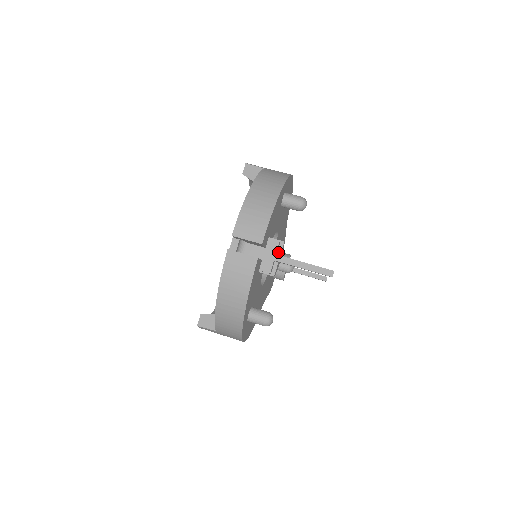
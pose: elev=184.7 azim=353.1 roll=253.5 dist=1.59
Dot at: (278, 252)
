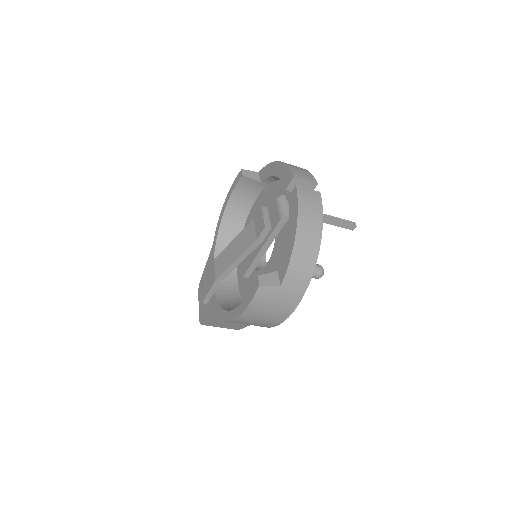
Dot at: occluded
